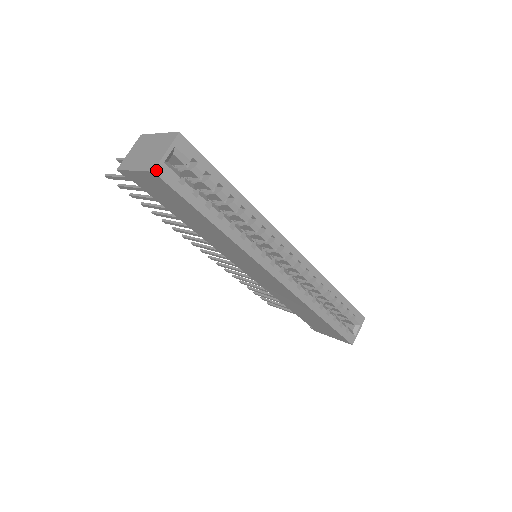
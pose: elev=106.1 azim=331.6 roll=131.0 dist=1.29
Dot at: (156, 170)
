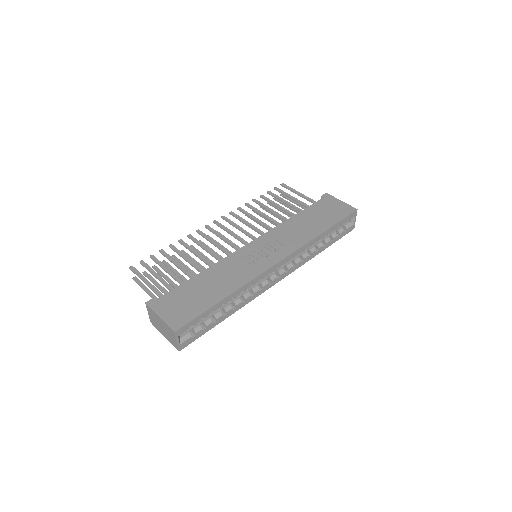
Dot at: (179, 350)
